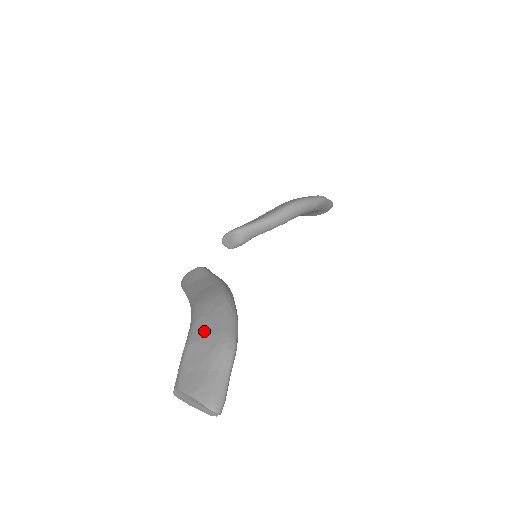
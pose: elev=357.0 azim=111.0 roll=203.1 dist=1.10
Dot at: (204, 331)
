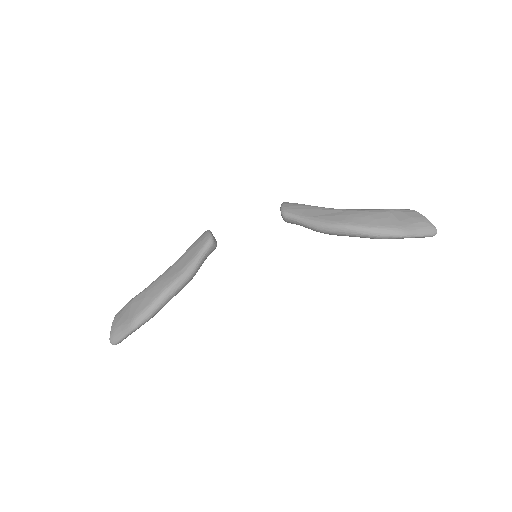
Dot at: (137, 304)
